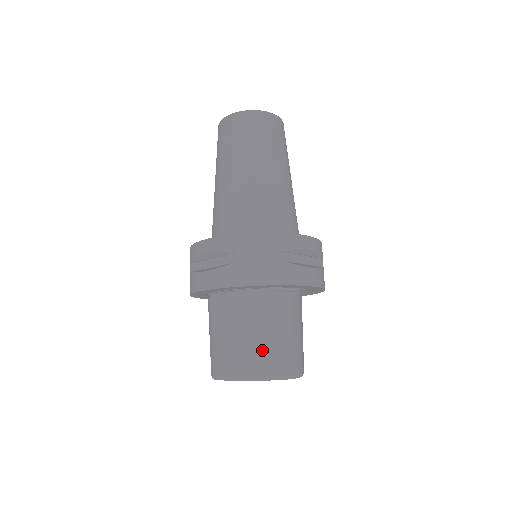
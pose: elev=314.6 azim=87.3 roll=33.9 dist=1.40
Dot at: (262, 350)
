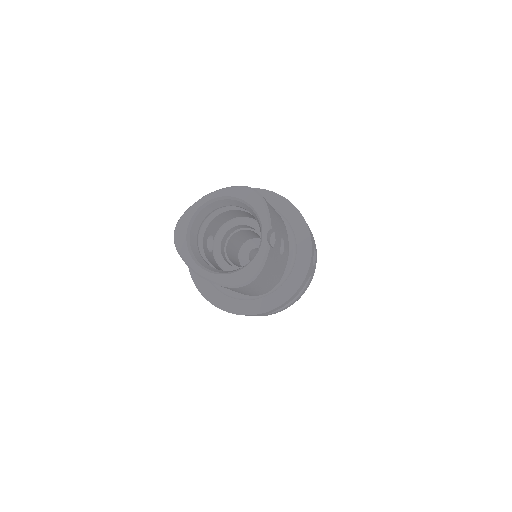
Dot at: occluded
